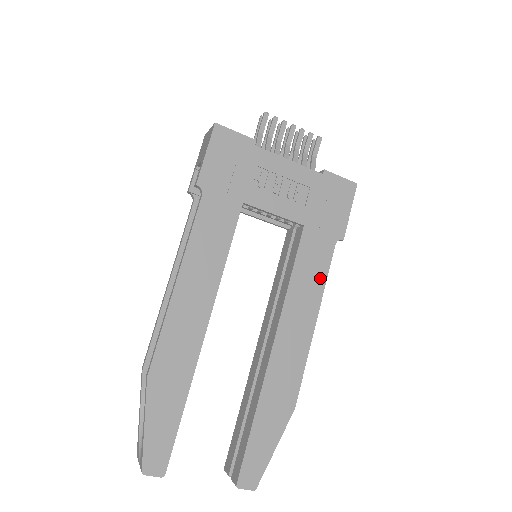
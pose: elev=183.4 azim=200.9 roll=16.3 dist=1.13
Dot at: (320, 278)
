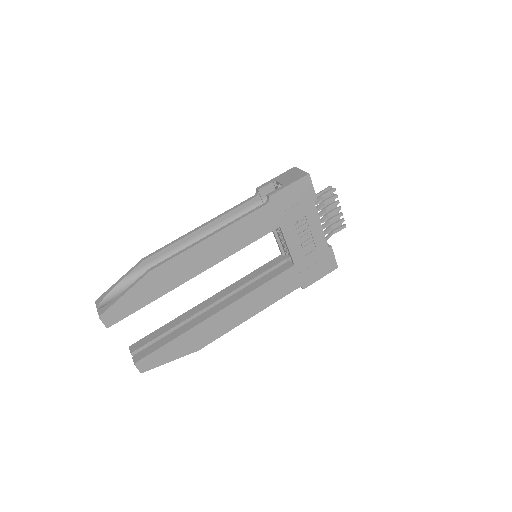
Dot at: (275, 298)
